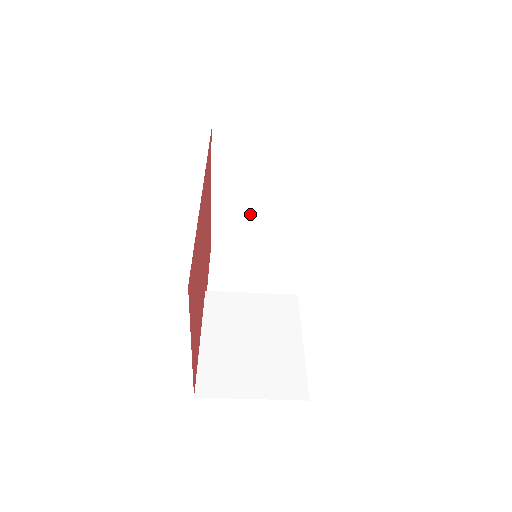
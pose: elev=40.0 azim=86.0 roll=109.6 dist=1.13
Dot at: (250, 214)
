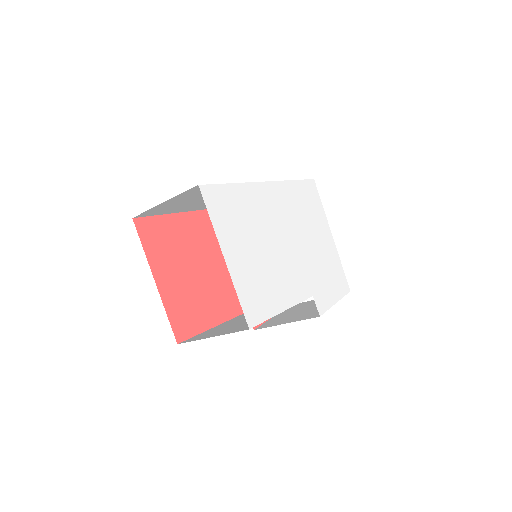
Dot at: occluded
